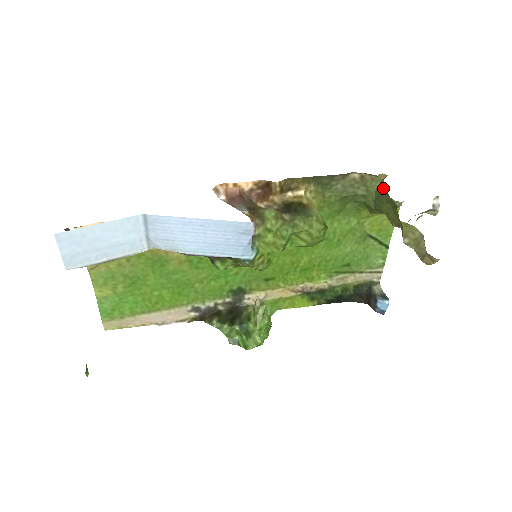
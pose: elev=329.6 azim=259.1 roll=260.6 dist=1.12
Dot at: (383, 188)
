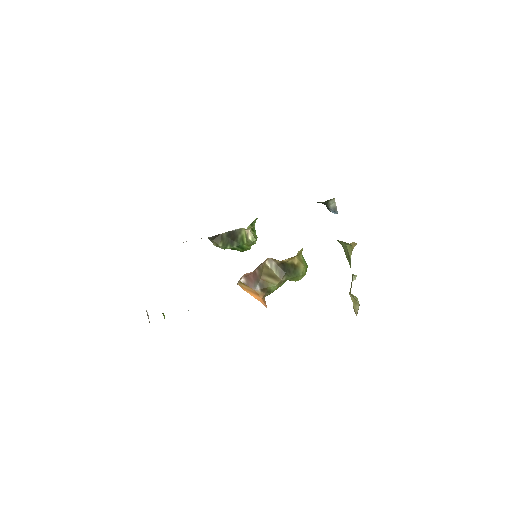
Dot at: (350, 258)
